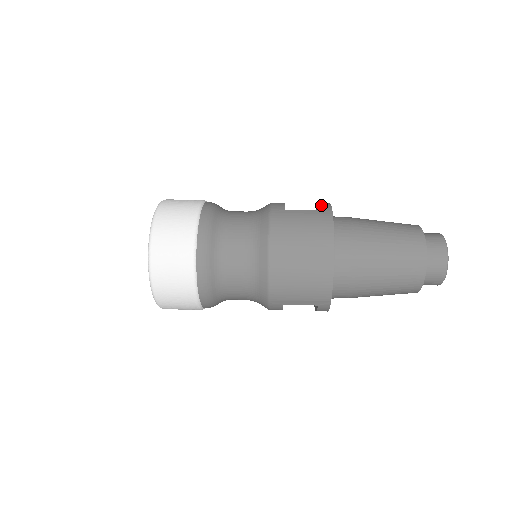
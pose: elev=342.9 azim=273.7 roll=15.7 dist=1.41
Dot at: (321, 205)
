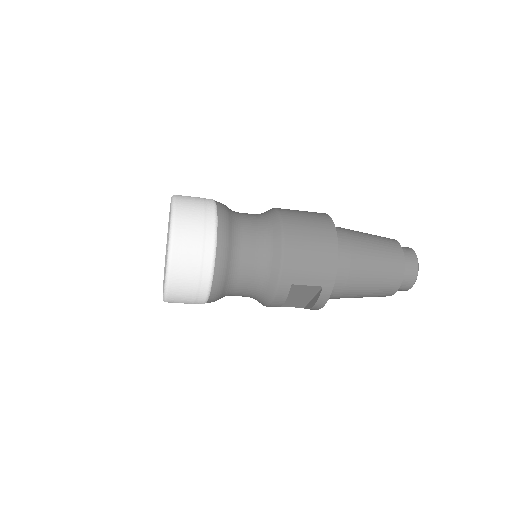
Dot at: occluded
